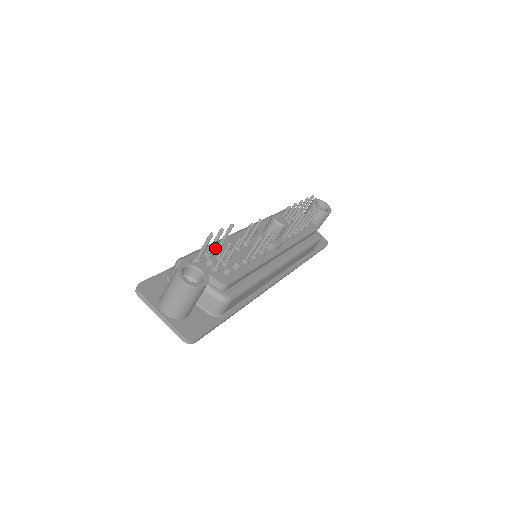
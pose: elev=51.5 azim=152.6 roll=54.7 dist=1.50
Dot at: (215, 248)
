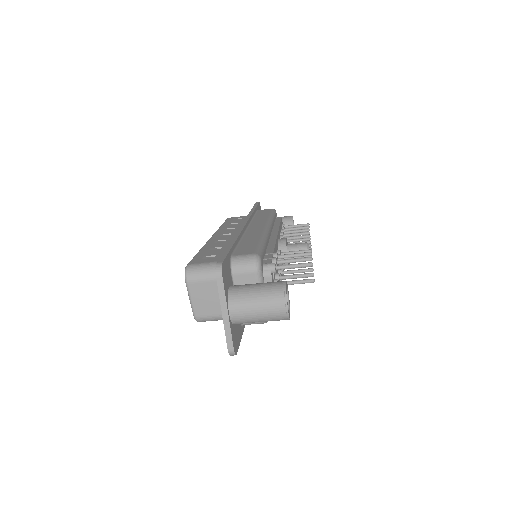
Dot at: (276, 257)
